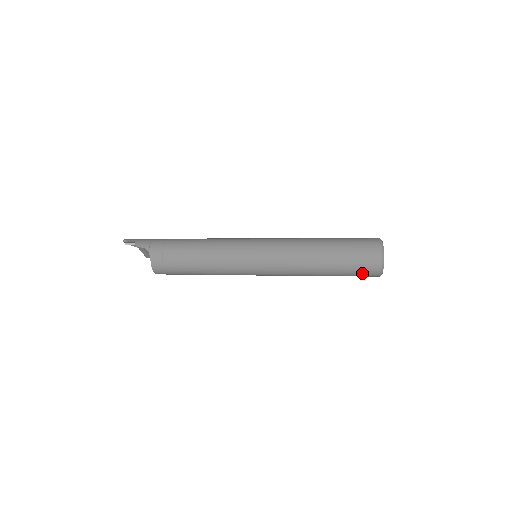
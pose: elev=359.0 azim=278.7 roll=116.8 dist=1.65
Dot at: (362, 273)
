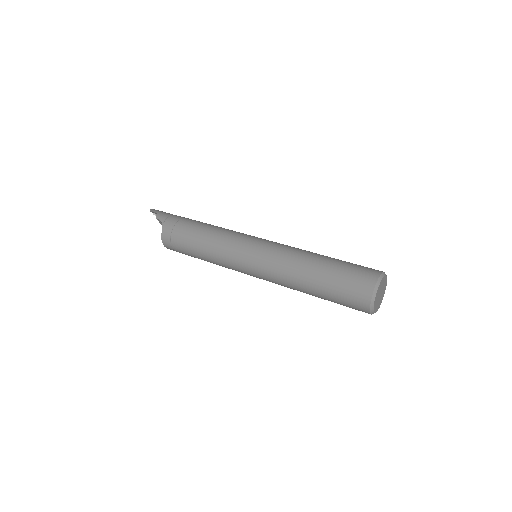
Dot at: (350, 304)
